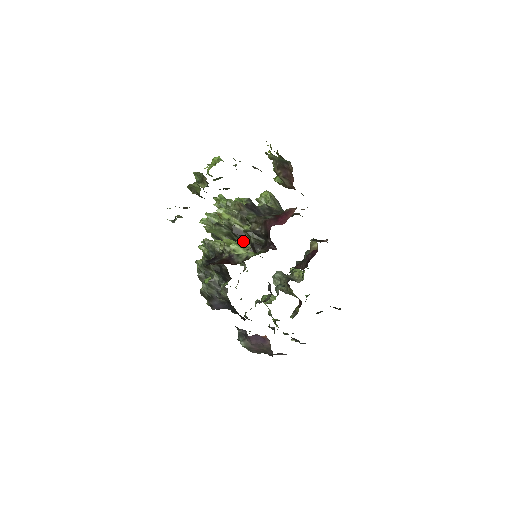
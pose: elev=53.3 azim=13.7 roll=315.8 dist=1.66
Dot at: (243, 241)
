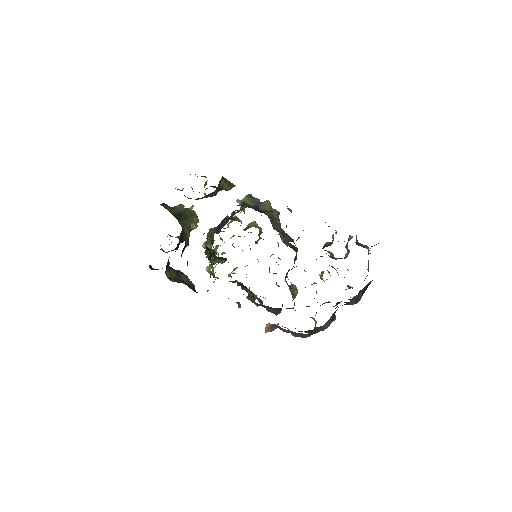
Dot at: (214, 259)
